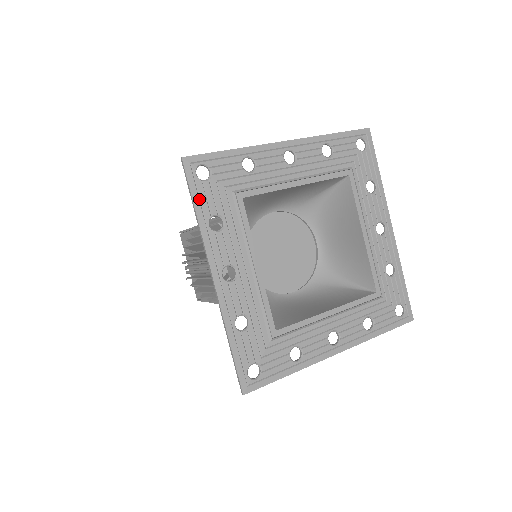
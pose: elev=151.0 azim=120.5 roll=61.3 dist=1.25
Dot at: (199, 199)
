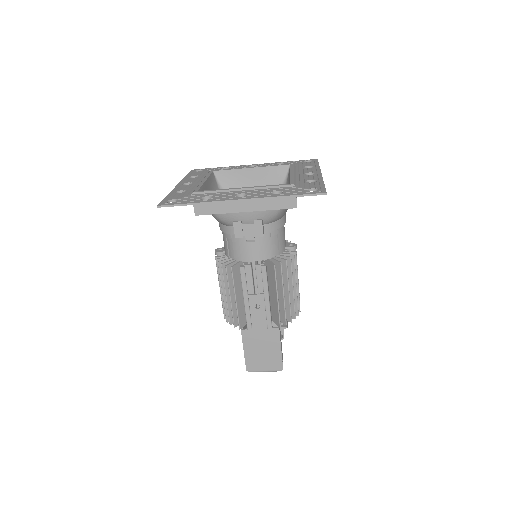
Dot at: occluded
